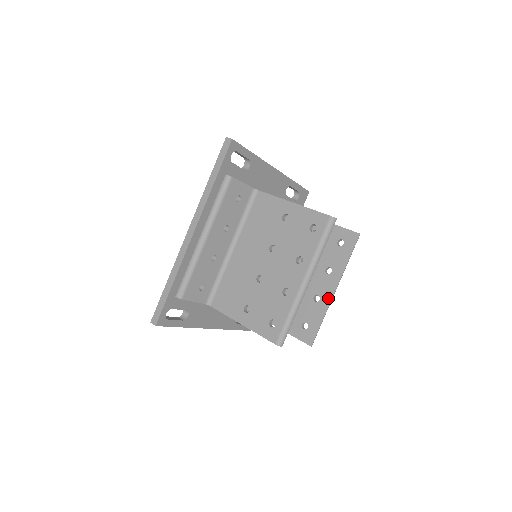
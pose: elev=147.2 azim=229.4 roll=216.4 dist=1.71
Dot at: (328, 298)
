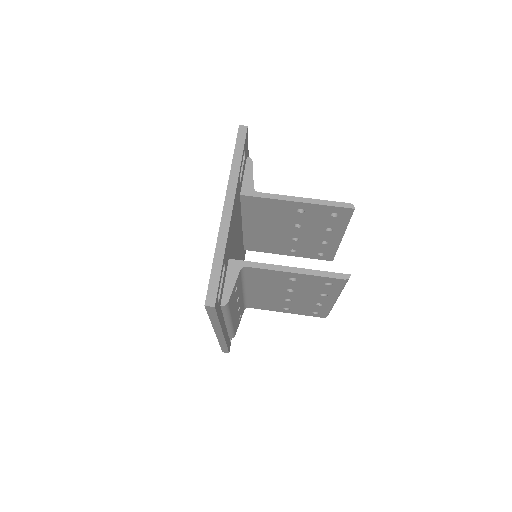
Dot at: (337, 242)
